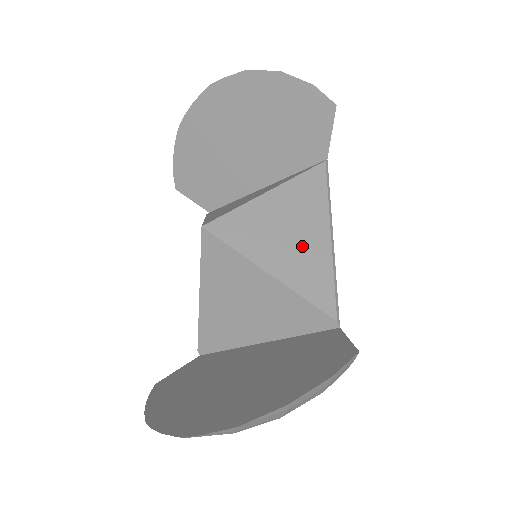
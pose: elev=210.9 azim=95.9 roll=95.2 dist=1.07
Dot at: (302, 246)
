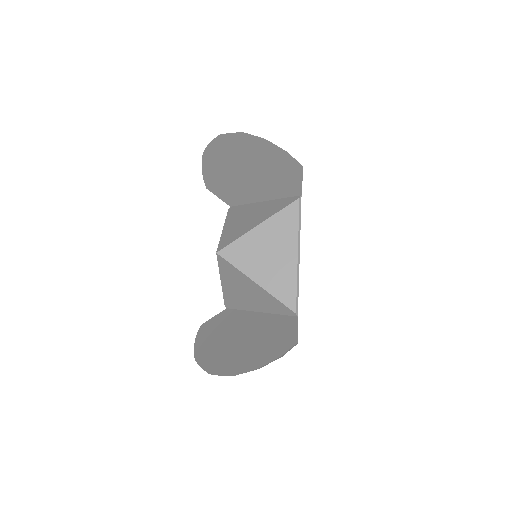
Dot at: (278, 265)
